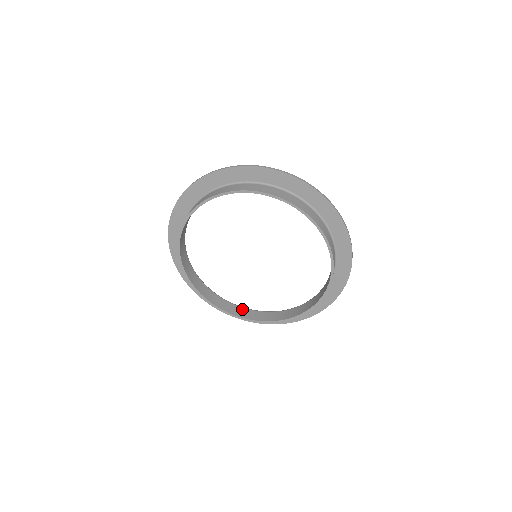
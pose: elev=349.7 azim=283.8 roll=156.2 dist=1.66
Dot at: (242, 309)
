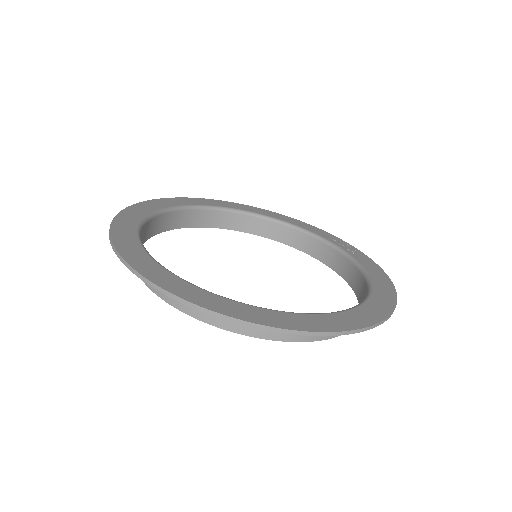
Dot at: (313, 241)
